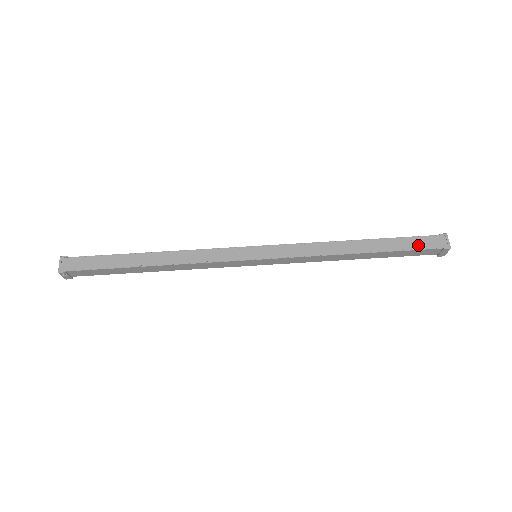
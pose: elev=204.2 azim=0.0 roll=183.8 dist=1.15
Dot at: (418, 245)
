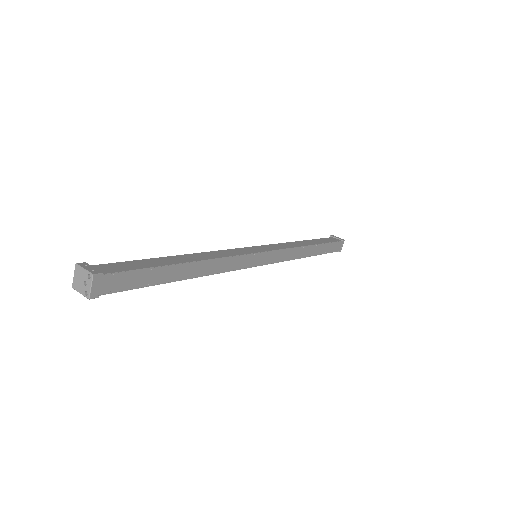
Dot at: (332, 249)
